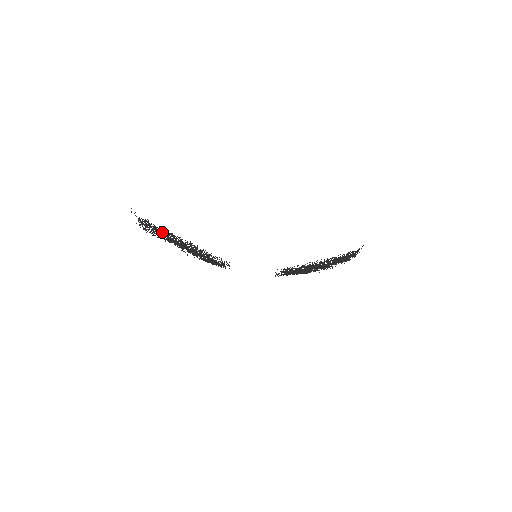
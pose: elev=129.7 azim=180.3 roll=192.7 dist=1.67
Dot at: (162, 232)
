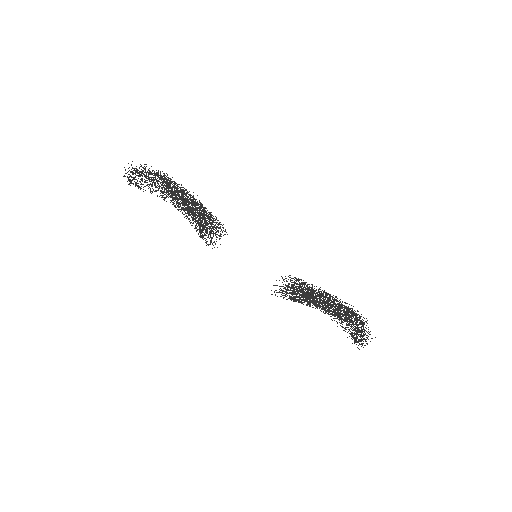
Dot at: (160, 173)
